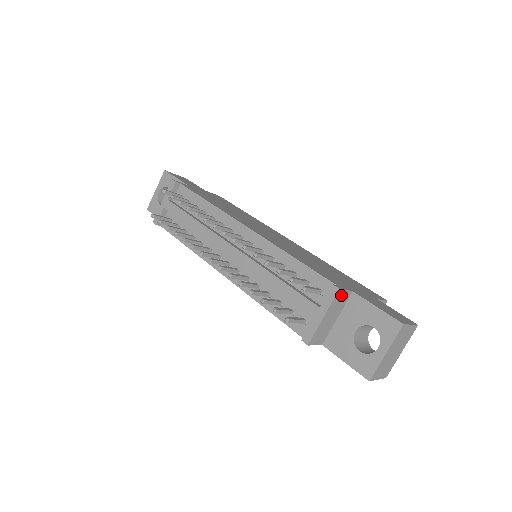
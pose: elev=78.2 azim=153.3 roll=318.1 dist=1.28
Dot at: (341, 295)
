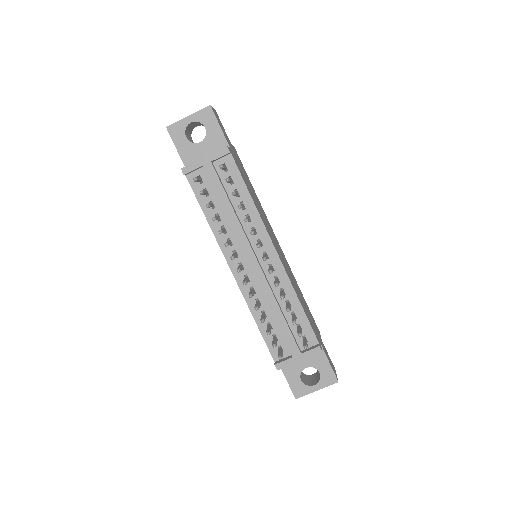
Dot at: occluded
